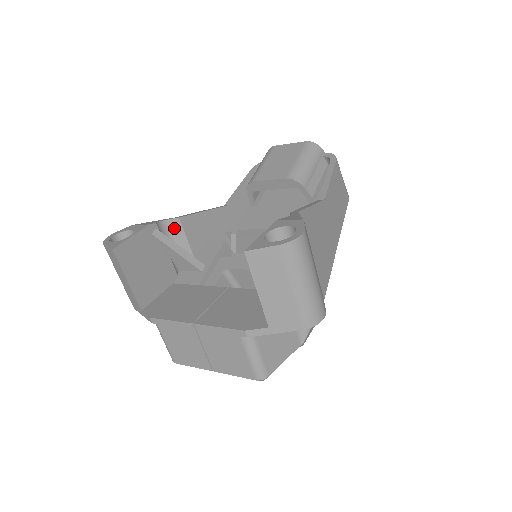
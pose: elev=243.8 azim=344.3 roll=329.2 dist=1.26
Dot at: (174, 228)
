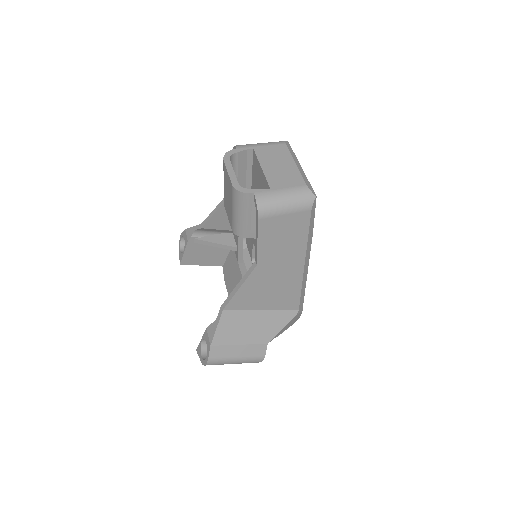
Dot at: (205, 230)
